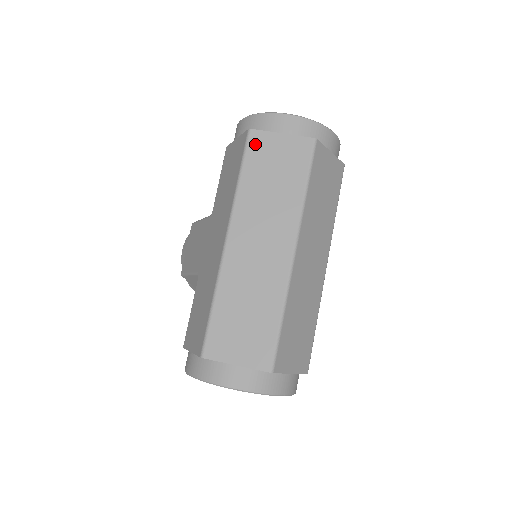
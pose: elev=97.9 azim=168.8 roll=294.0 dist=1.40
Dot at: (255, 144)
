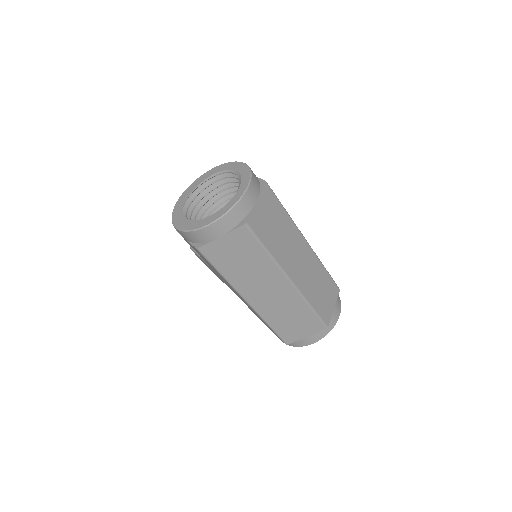
Dot at: (210, 254)
